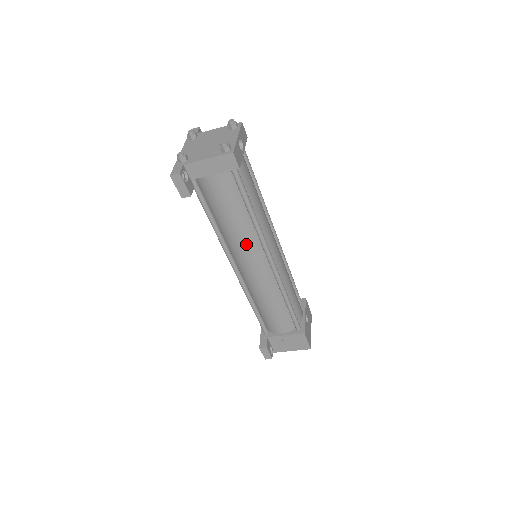
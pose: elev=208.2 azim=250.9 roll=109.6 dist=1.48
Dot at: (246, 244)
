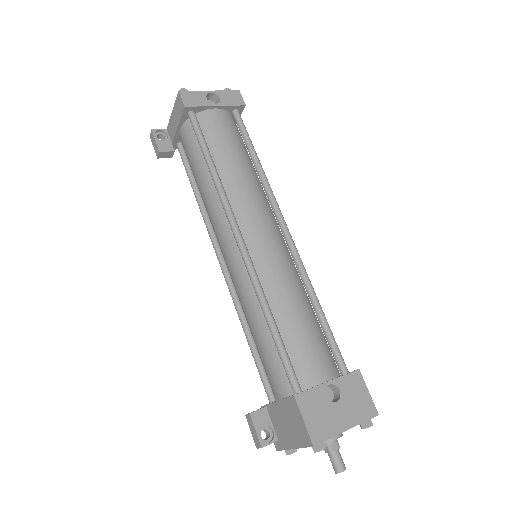
Dot at: (214, 215)
